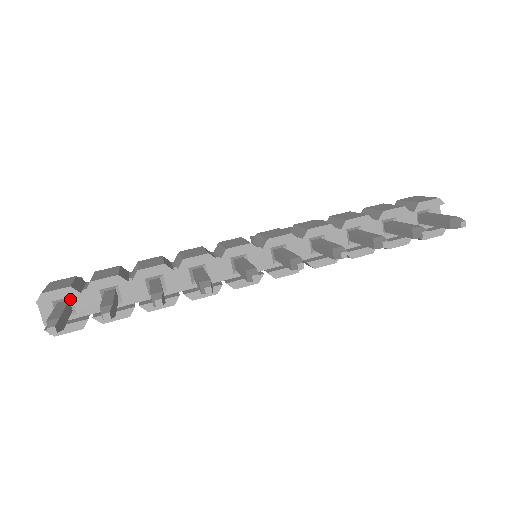
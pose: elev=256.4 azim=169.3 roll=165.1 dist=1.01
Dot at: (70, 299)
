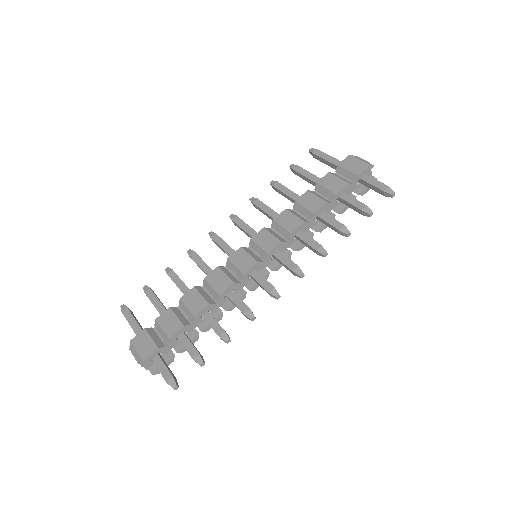
Dot at: occluded
